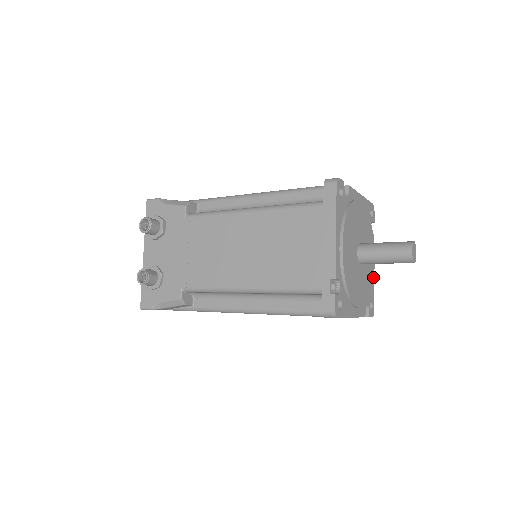
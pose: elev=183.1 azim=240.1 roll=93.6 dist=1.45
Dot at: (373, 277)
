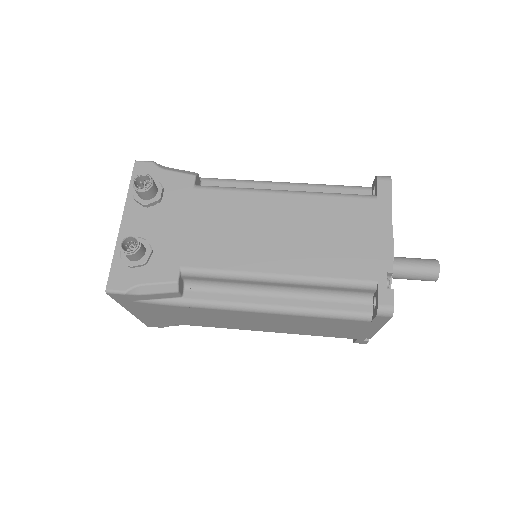
Dot at: occluded
